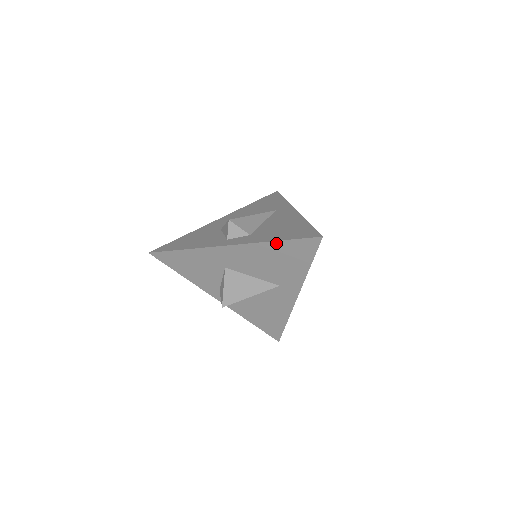
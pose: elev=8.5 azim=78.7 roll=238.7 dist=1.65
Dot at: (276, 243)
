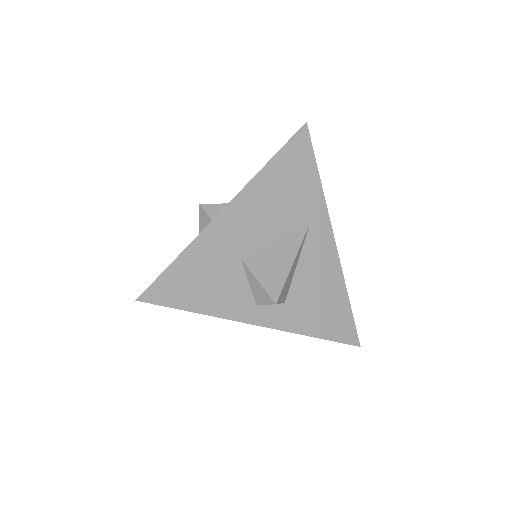
Dot at: (314, 336)
